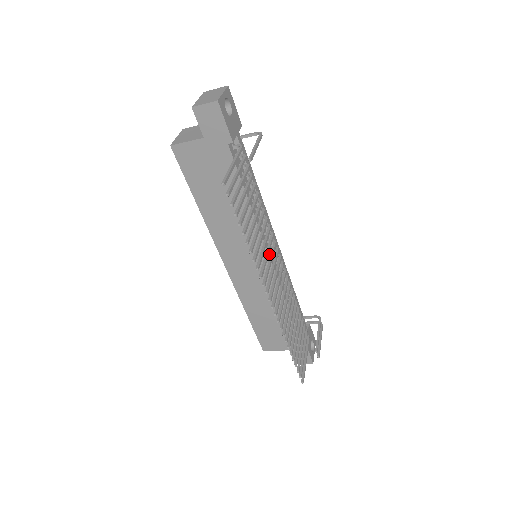
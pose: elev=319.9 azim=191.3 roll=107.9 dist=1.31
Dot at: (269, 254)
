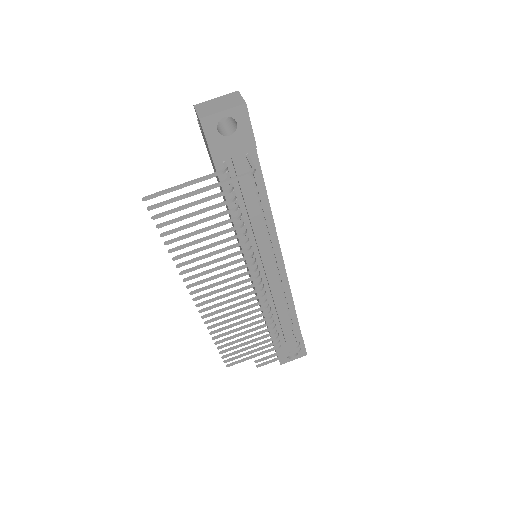
Dot at: occluded
